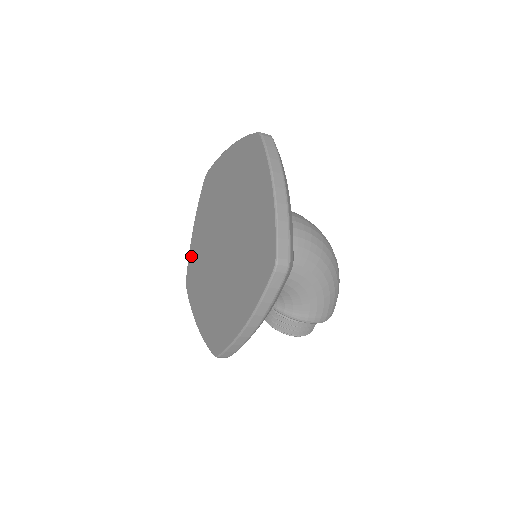
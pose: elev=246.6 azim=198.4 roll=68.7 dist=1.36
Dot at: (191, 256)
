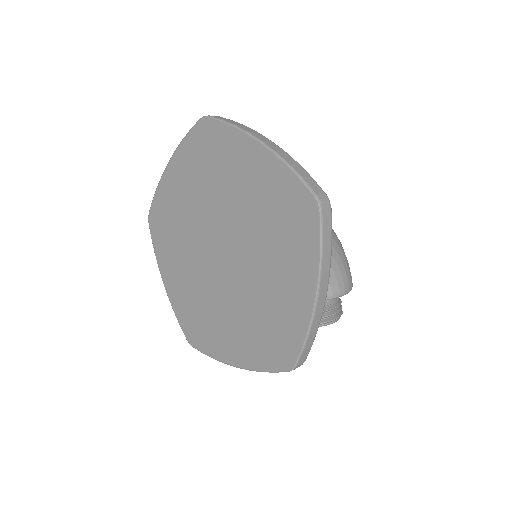
Dot at: (178, 309)
